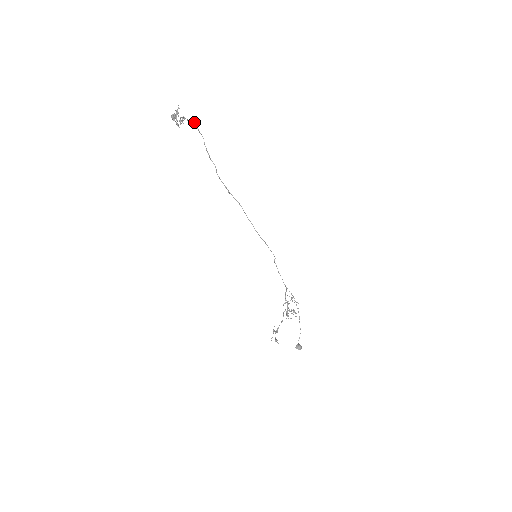
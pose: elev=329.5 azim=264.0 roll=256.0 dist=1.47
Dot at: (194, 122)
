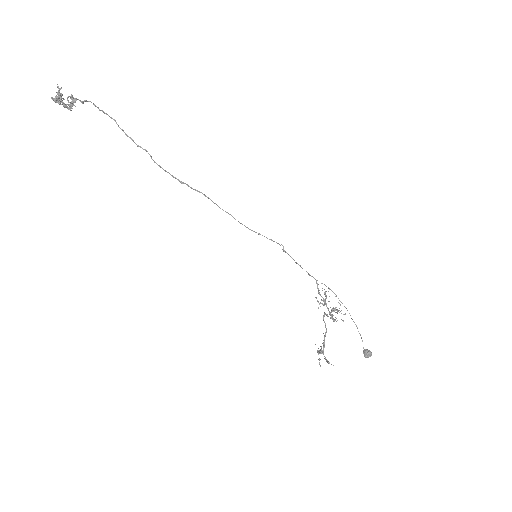
Dot at: occluded
